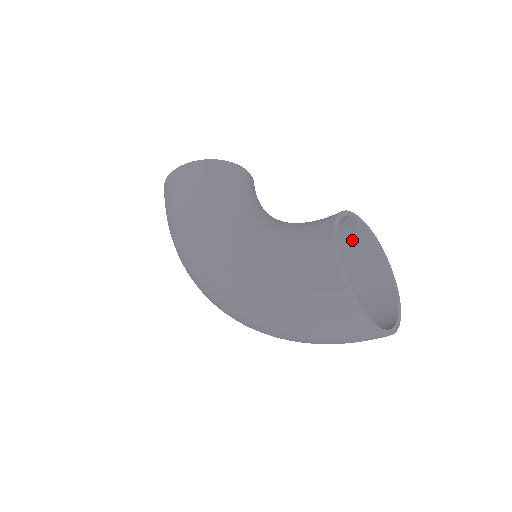
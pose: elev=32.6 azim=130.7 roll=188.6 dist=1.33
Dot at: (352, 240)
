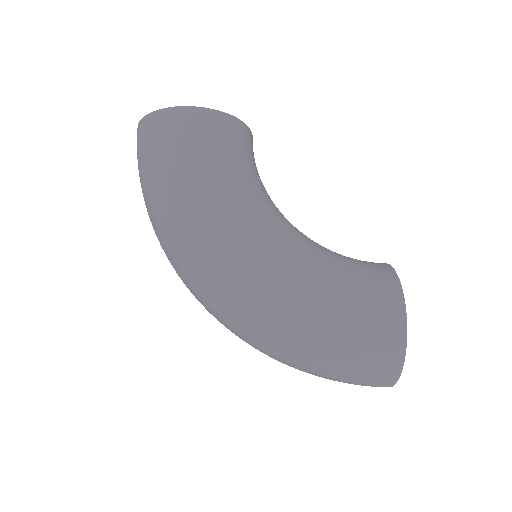
Dot at: occluded
